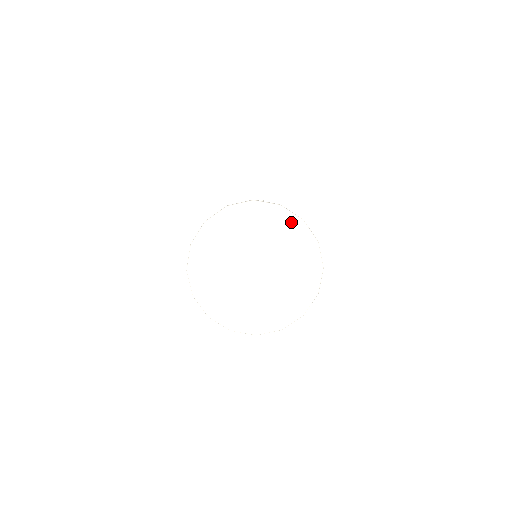
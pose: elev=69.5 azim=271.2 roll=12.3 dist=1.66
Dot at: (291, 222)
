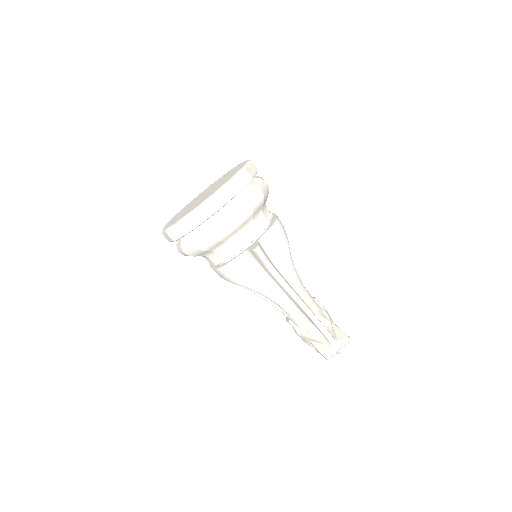
Dot at: occluded
